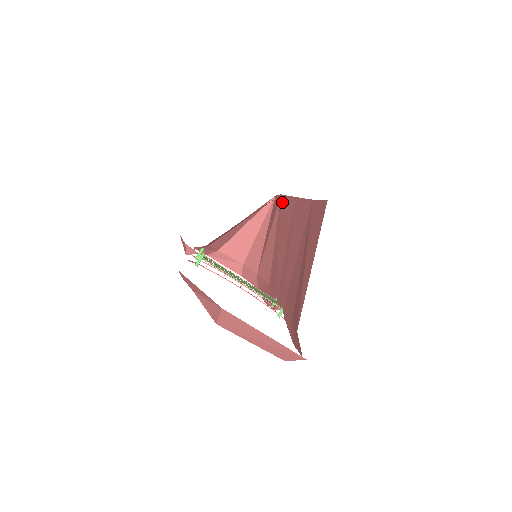
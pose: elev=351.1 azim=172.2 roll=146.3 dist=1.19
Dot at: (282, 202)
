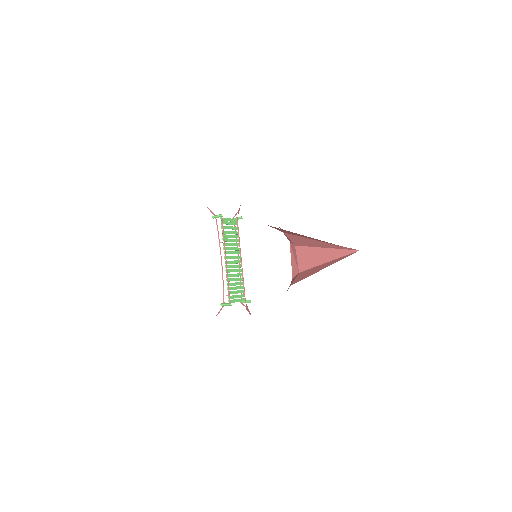
Dot at: occluded
